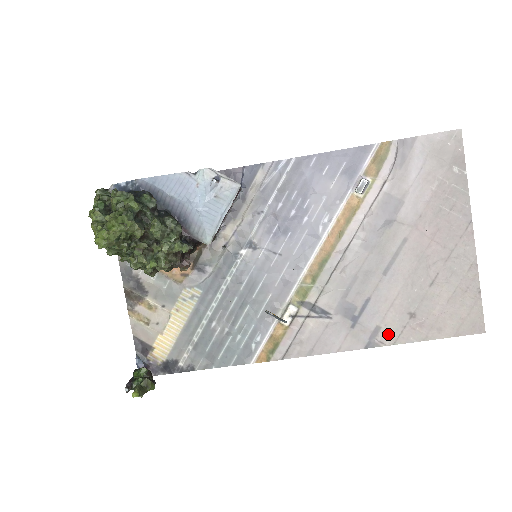
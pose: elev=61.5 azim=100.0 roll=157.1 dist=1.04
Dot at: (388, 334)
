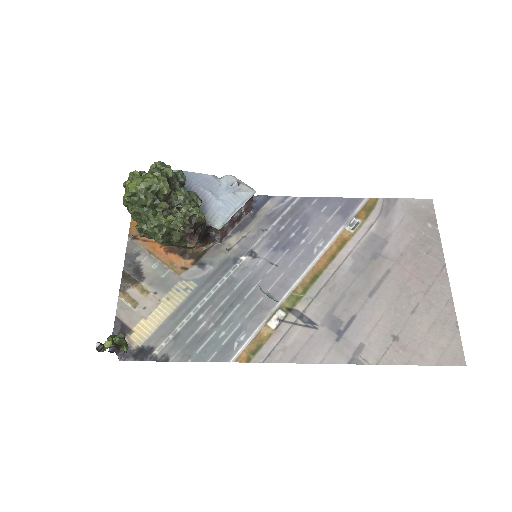
Dot at: (372, 353)
